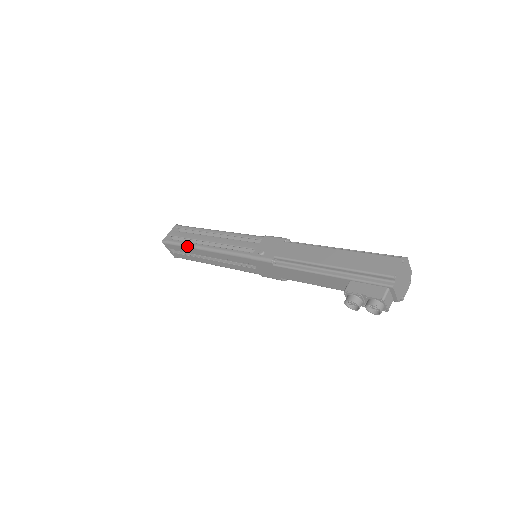
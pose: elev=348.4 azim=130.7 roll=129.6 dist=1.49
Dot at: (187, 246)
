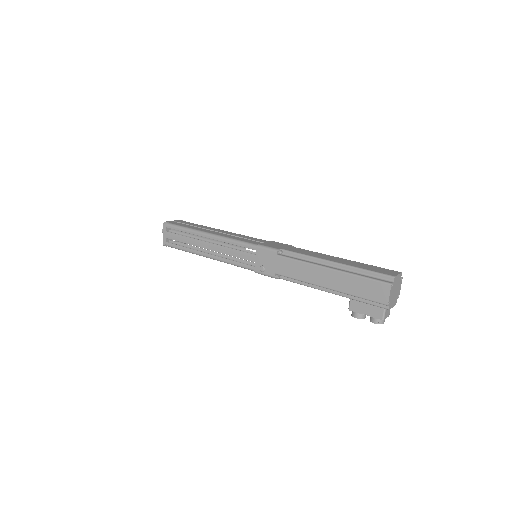
Dot at: occluded
